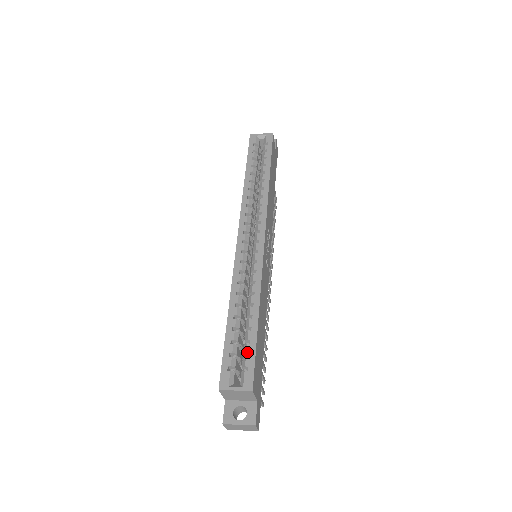
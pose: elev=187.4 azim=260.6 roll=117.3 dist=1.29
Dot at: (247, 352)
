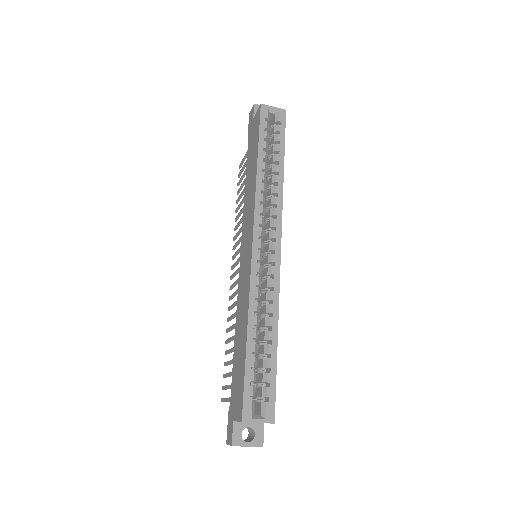
Dot at: (268, 382)
